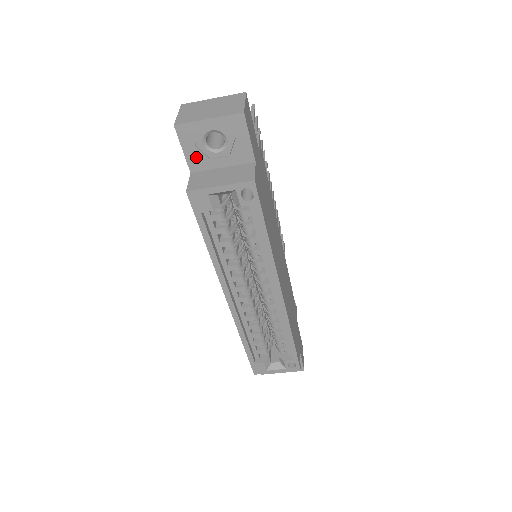
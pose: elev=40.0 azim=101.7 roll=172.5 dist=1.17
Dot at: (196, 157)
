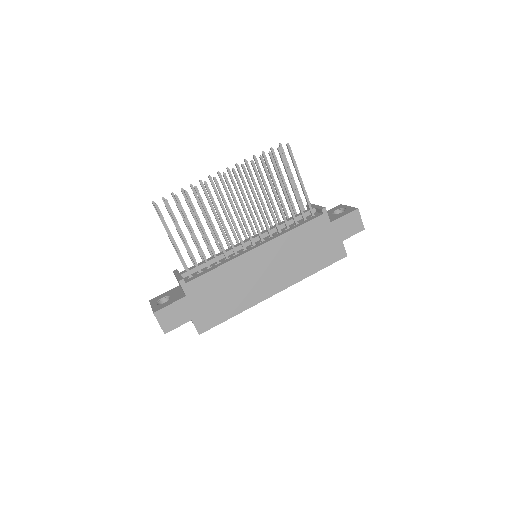
Dot at: occluded
